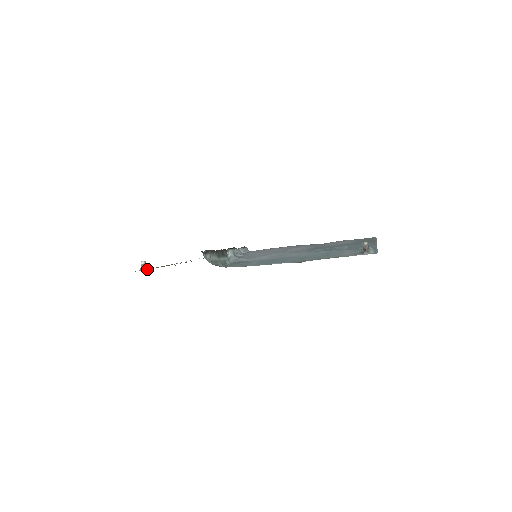
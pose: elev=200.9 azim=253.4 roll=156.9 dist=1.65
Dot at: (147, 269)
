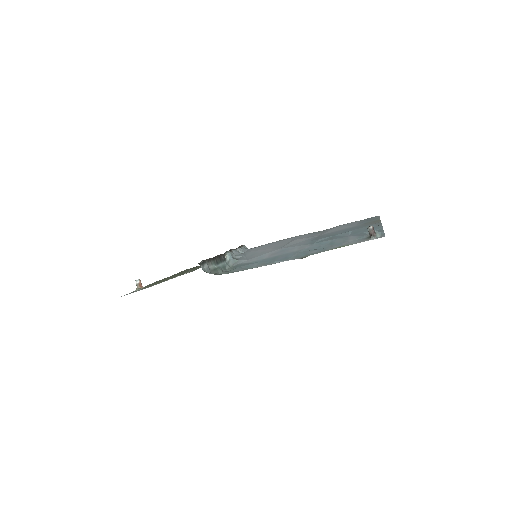
Dot at: (143, 288)
